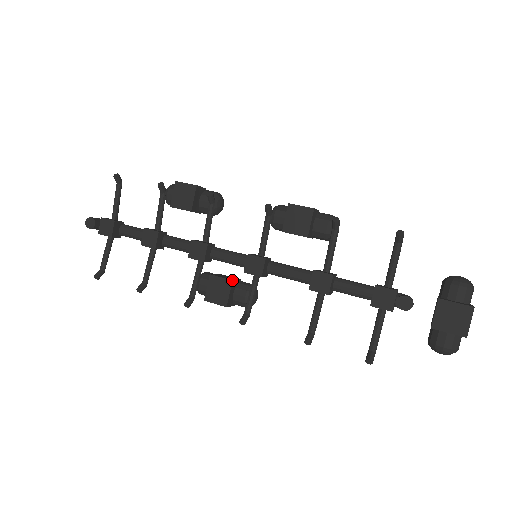
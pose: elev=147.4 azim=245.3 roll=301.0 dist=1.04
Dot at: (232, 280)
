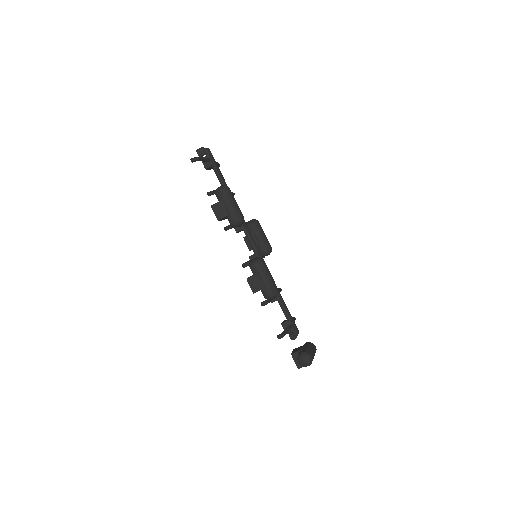
Dot at: occluded
